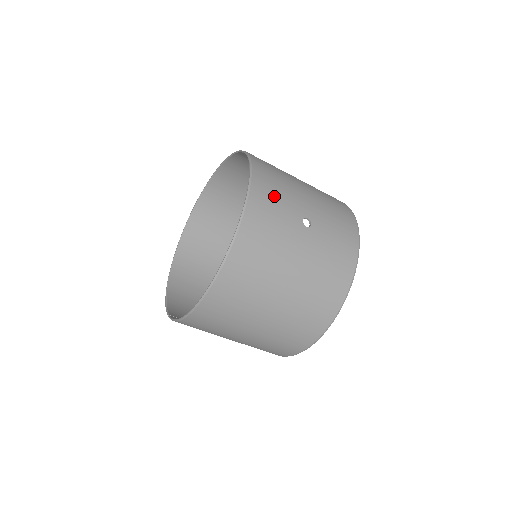
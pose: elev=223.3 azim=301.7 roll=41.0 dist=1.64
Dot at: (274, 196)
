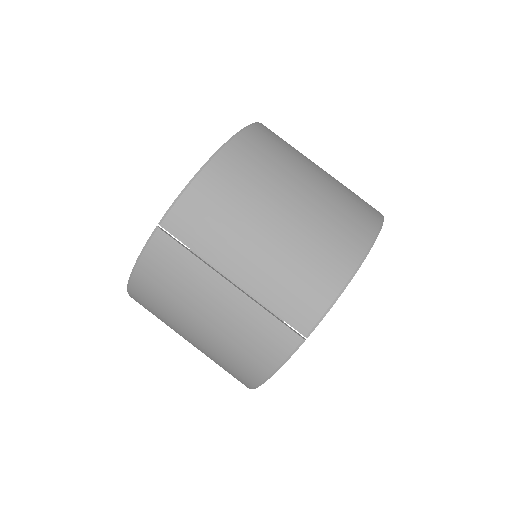
Dot at: occluded
